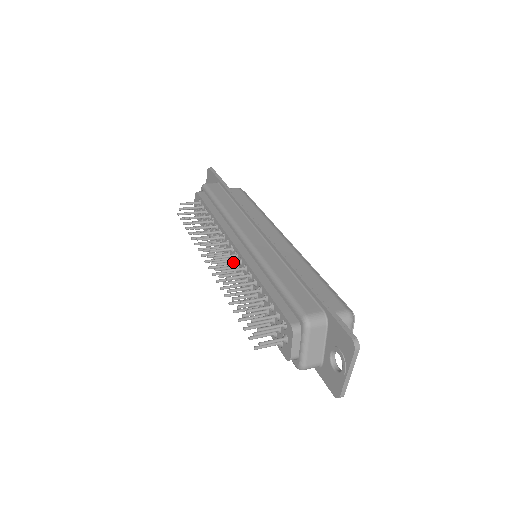
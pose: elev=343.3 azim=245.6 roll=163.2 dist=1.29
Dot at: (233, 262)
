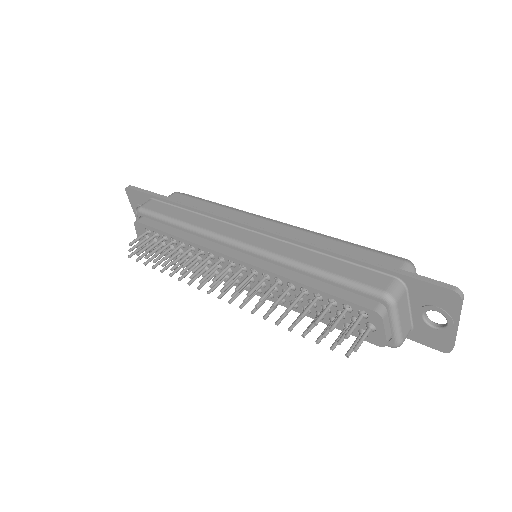
Dot at: (248, 278)
